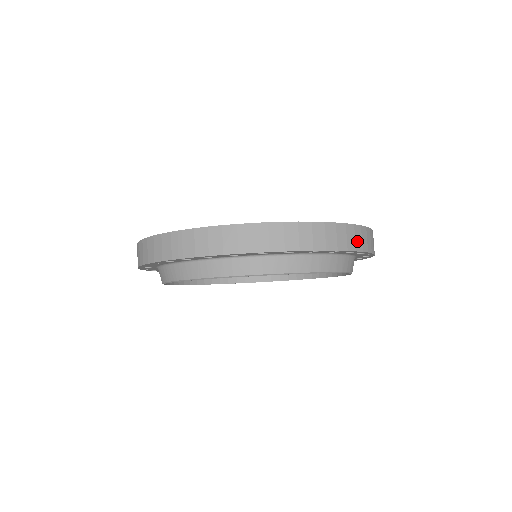
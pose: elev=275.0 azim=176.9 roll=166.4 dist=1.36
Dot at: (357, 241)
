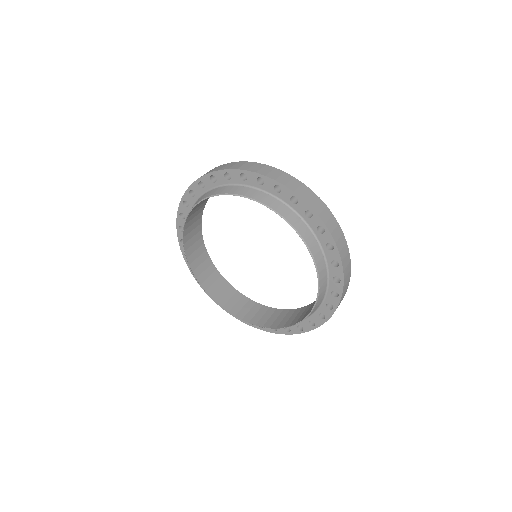
Dot at: (330, 223)
